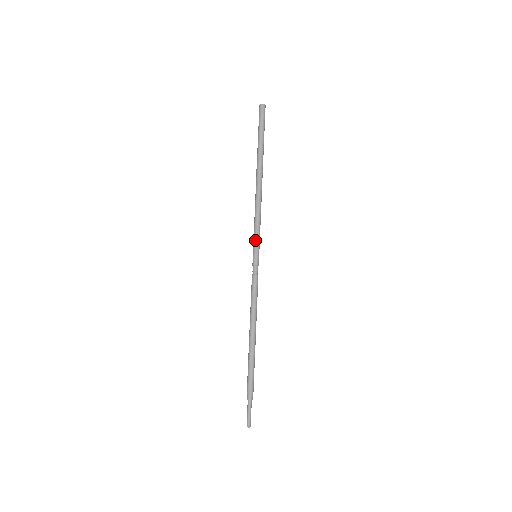
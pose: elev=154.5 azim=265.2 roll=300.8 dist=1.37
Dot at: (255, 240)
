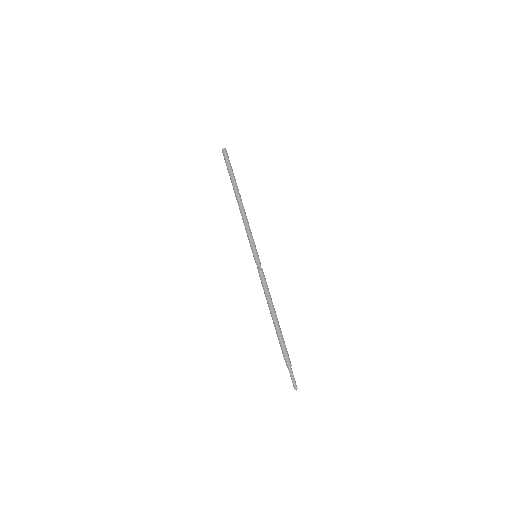
Dot at: (252, 244)
